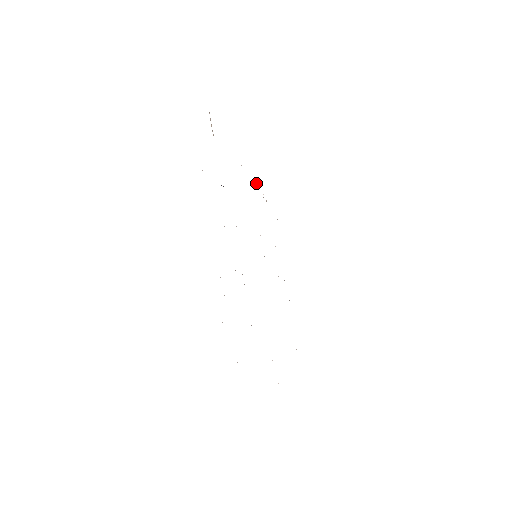
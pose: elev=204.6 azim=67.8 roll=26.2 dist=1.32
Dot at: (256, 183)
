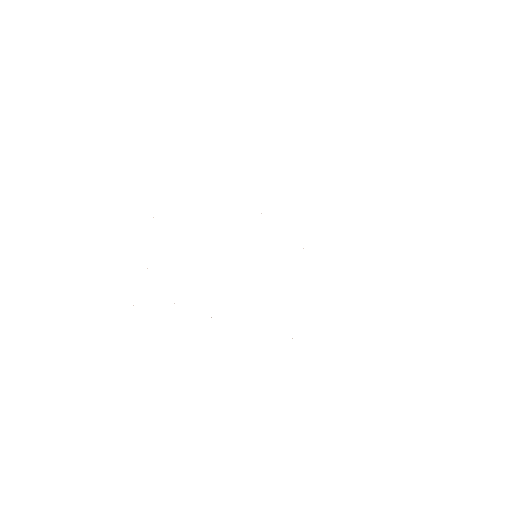
Dot at: occluded
